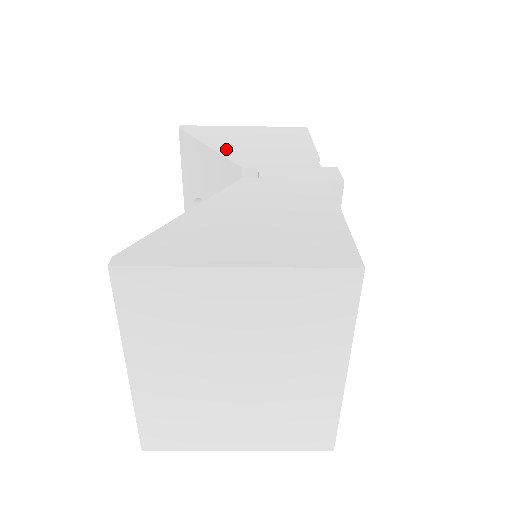
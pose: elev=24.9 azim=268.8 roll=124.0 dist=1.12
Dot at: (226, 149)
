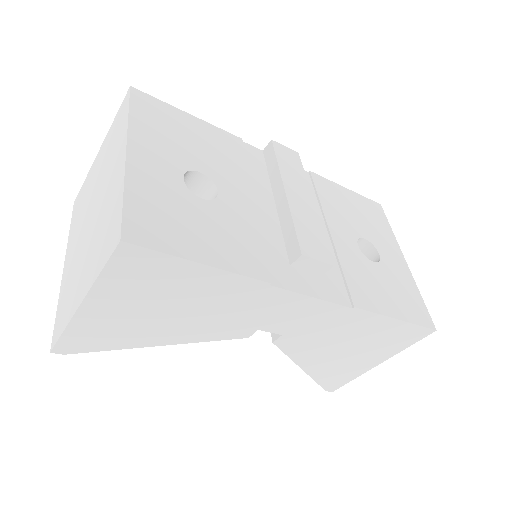
Dot at: occluded
